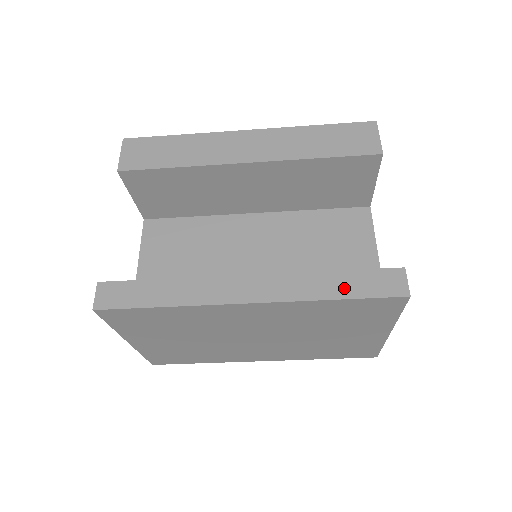
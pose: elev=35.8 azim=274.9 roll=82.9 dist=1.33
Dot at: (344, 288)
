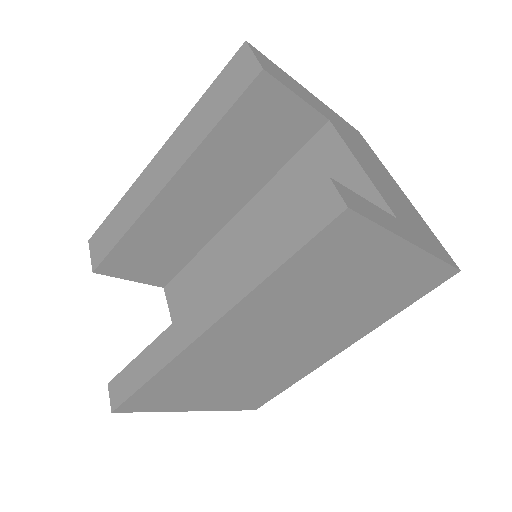
Dot at: (279, 250)
